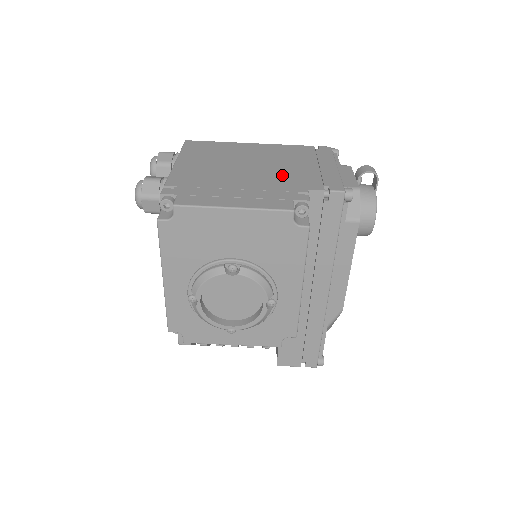
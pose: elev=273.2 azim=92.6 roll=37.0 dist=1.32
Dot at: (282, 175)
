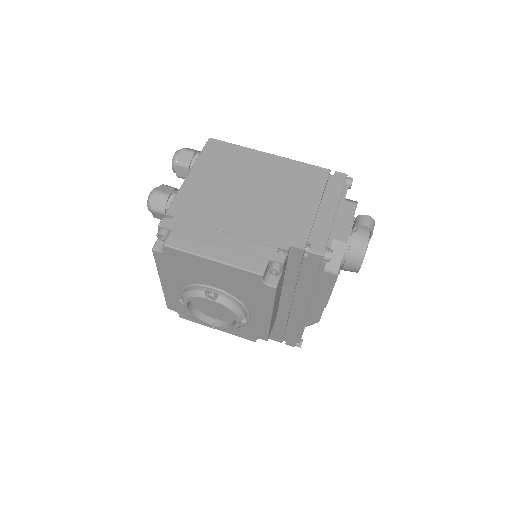
Dot at: (276, 217)
